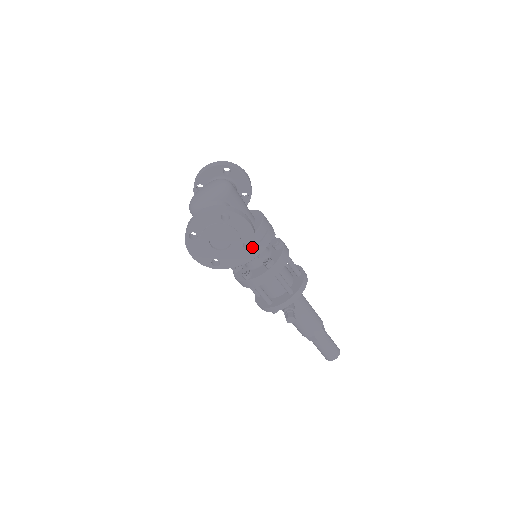
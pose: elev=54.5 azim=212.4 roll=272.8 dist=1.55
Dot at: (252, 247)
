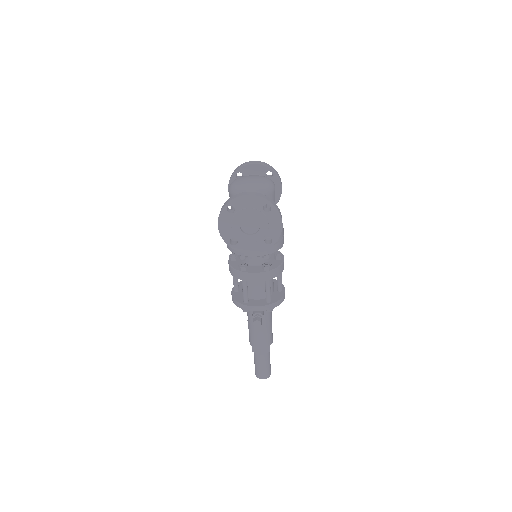
Dot at: (271, 244)
